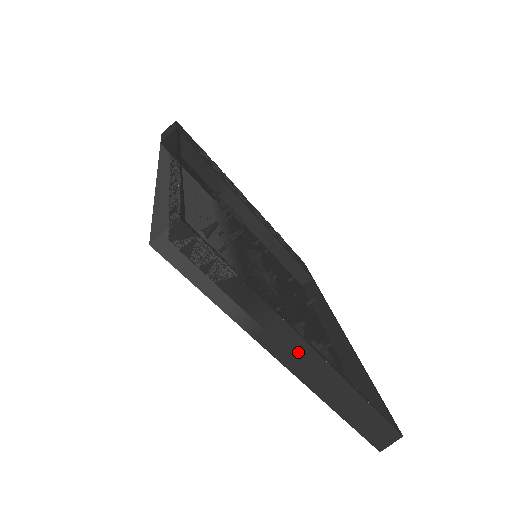
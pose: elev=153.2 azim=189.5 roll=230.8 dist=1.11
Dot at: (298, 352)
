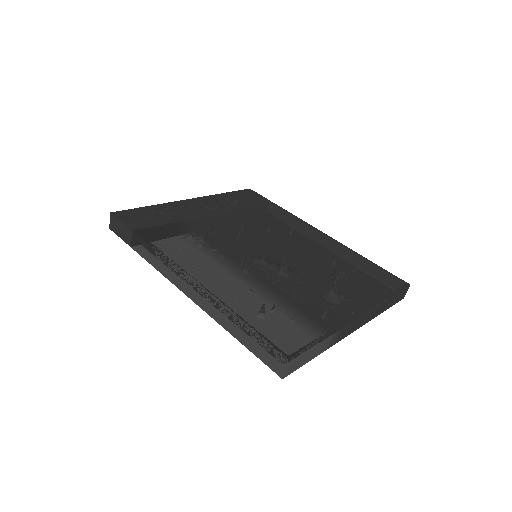
Dot at: (356, 324)
